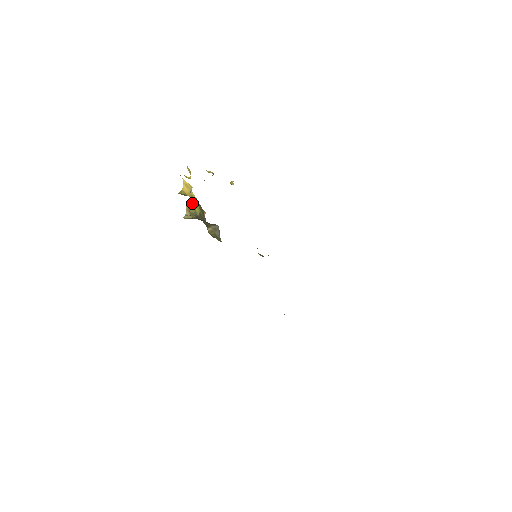
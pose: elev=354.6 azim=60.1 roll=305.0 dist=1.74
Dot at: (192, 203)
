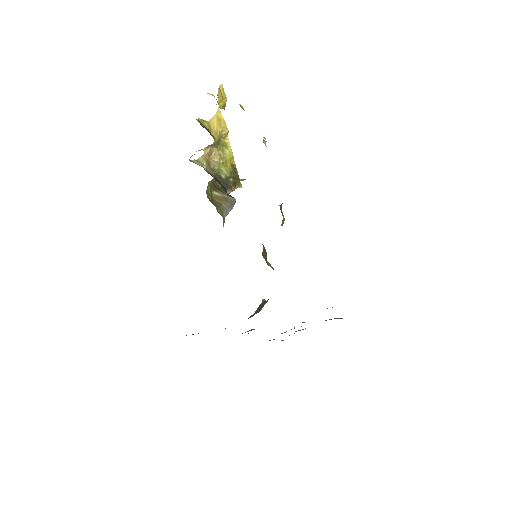
Dot at: (219, 153)
